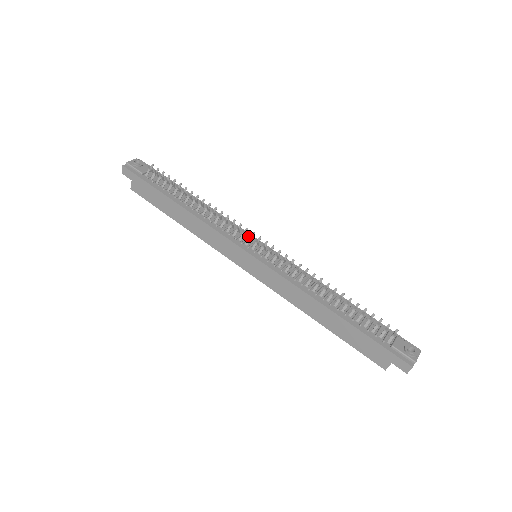
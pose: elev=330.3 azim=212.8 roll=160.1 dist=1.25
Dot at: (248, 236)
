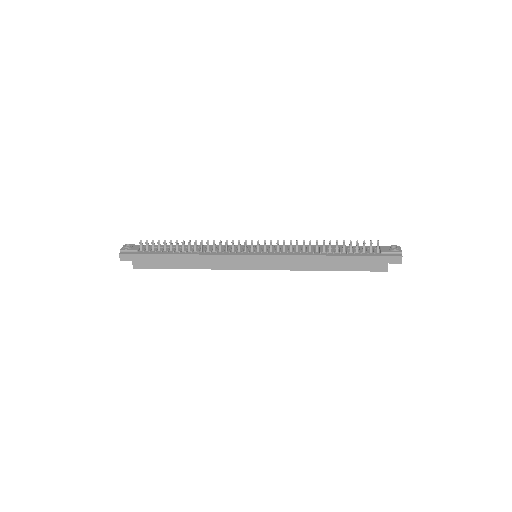
Dot at: (242, 247)
